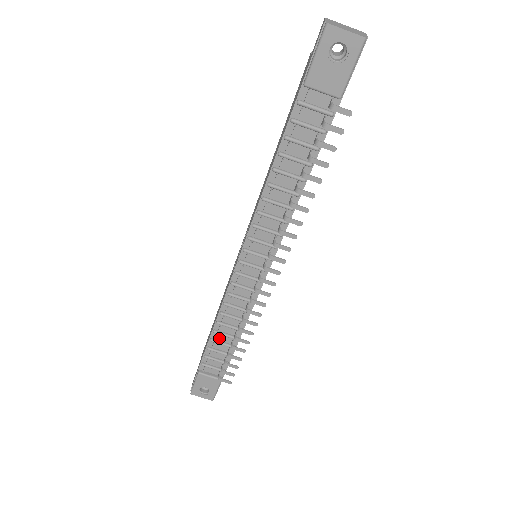
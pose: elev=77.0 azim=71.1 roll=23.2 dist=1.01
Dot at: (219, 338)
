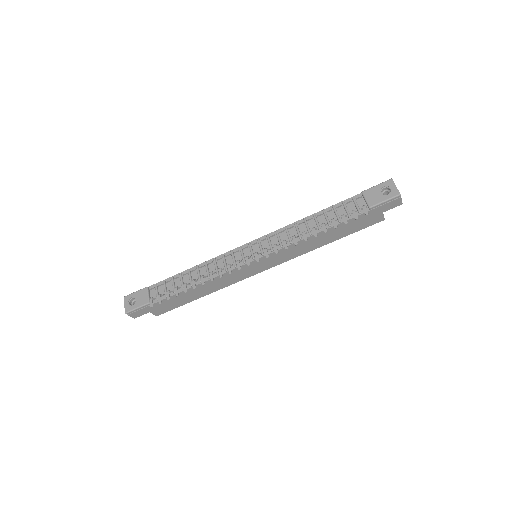
Dot at: (185, 277)
